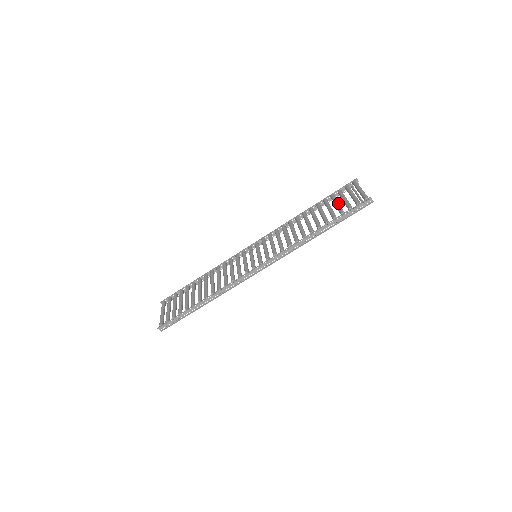
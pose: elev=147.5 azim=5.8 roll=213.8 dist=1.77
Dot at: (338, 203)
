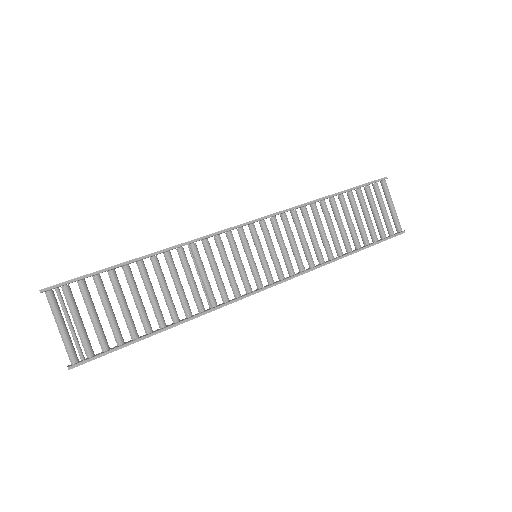
Dot at: occluded
